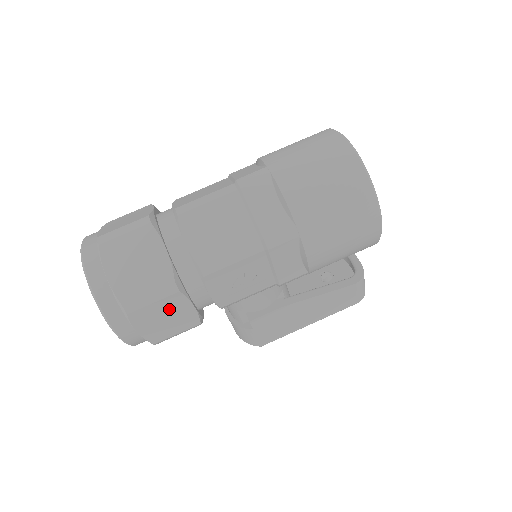
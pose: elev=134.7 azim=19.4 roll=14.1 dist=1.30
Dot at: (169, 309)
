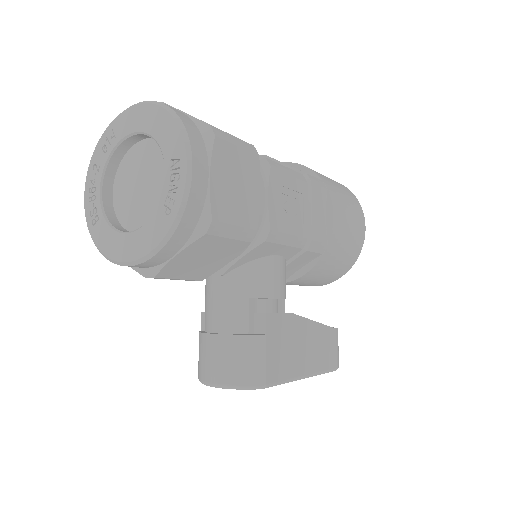
Dot at: (244, 172)
